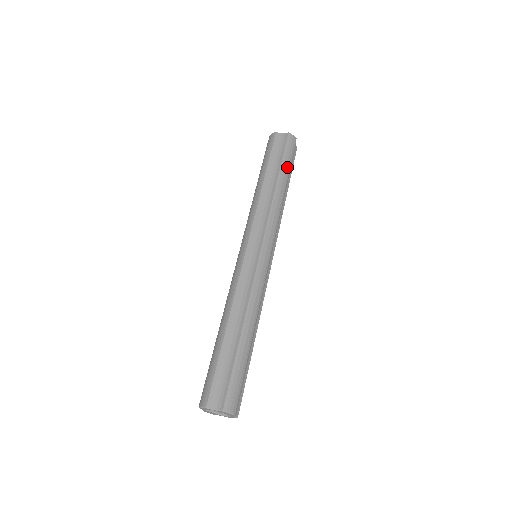
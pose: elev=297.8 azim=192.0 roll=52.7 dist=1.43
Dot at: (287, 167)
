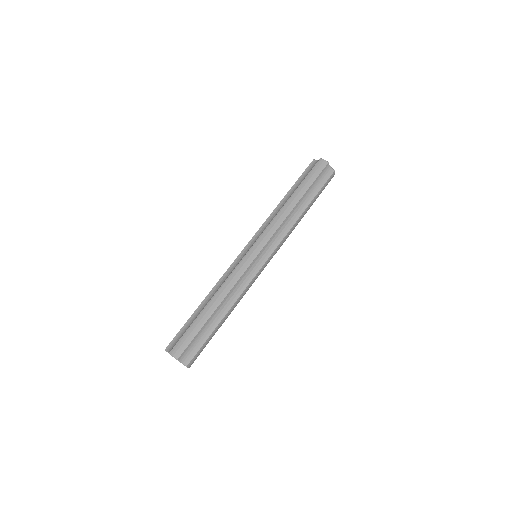
Dot at: (306, 186)
